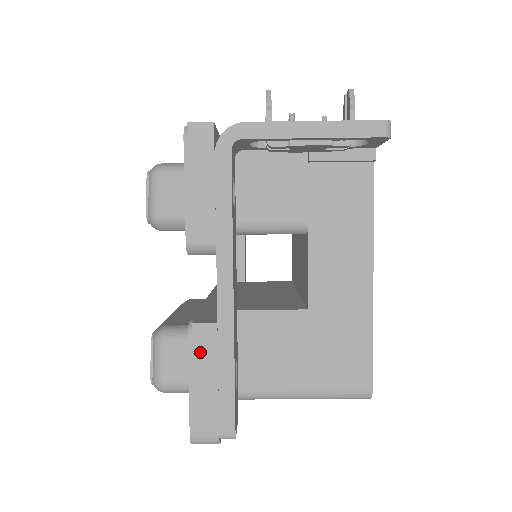
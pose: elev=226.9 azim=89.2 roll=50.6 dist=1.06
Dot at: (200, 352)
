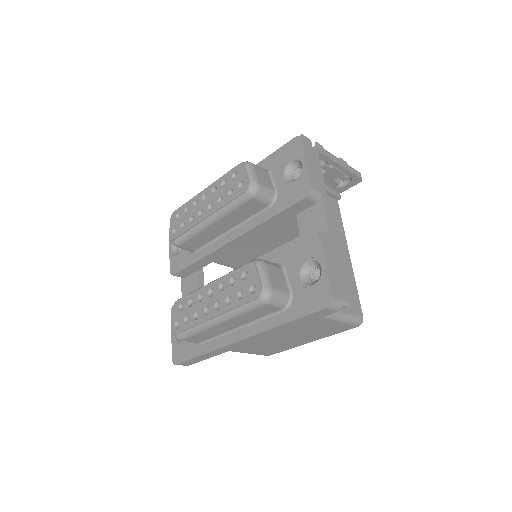
Dot at: (326, 247)
